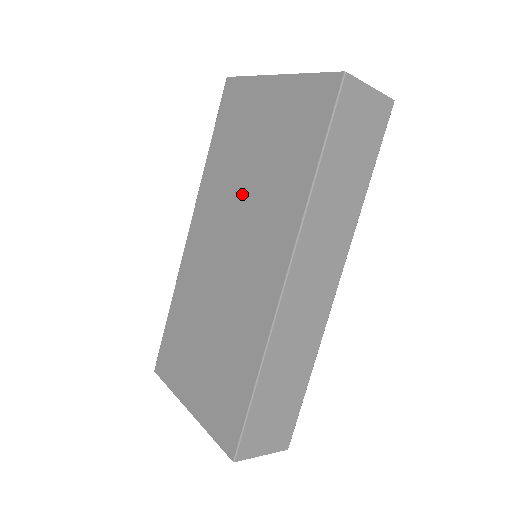
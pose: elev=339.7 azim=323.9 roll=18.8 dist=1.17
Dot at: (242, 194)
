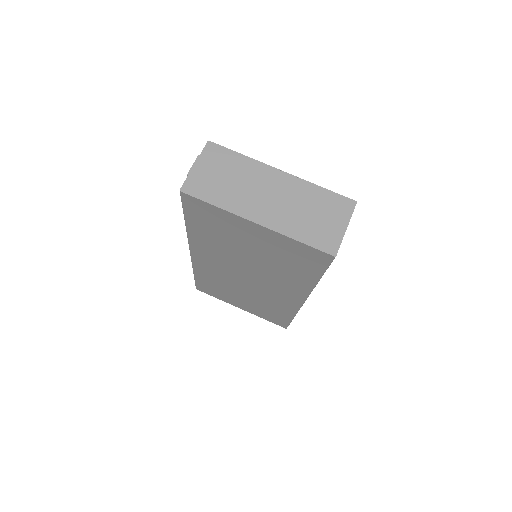
Dot at: (246, 262)
